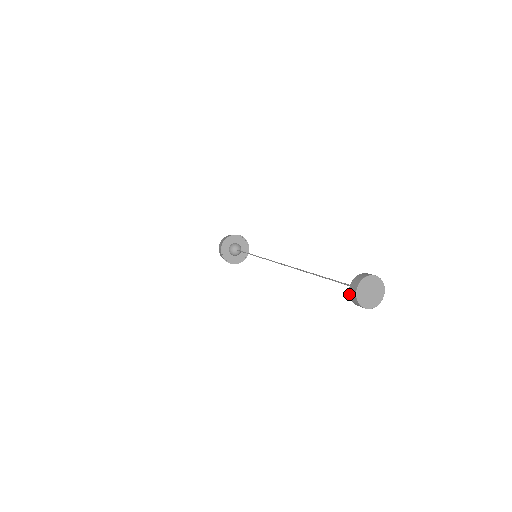
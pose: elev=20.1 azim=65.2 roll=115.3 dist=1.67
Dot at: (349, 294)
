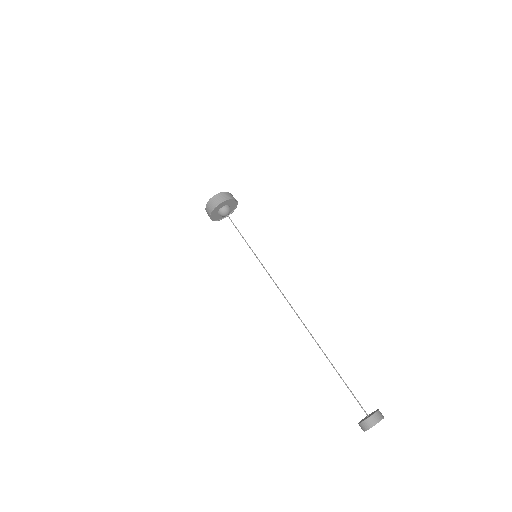
Dot at: (360, 423)
